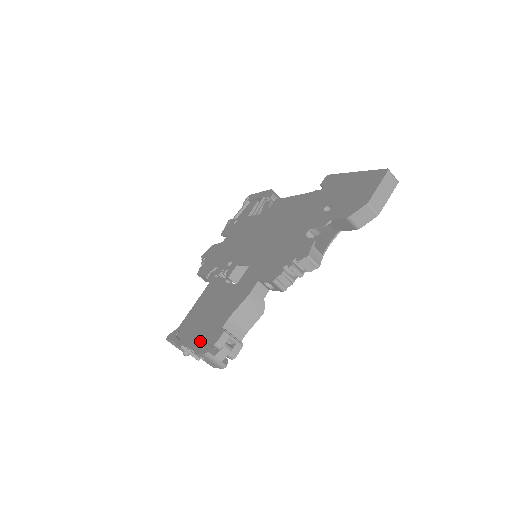
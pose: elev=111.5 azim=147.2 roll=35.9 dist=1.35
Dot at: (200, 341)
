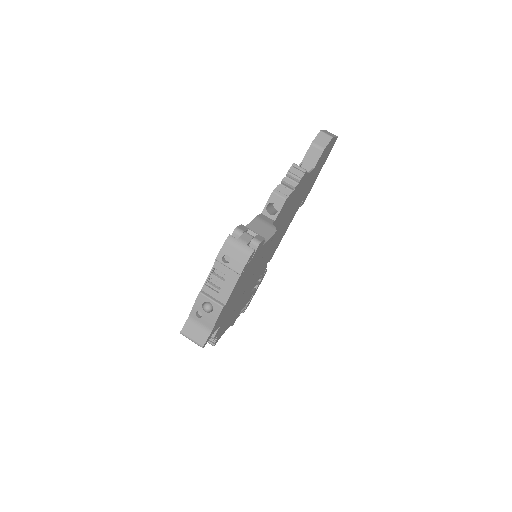
Dot at: occluded
